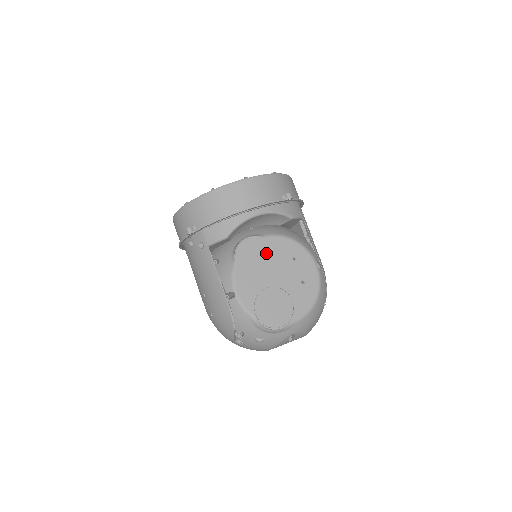
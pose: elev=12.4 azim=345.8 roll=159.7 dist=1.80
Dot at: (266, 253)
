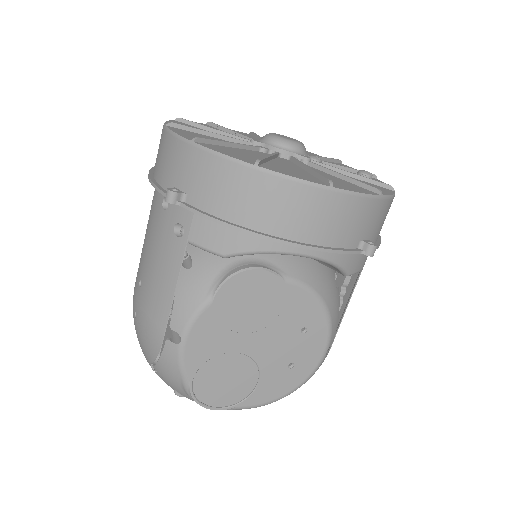
Dot at: (270, 305)
